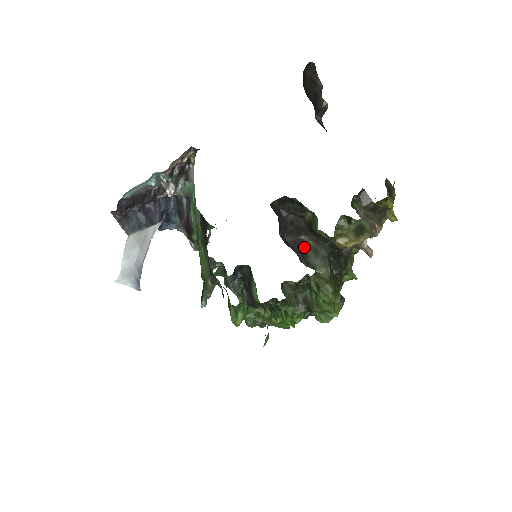
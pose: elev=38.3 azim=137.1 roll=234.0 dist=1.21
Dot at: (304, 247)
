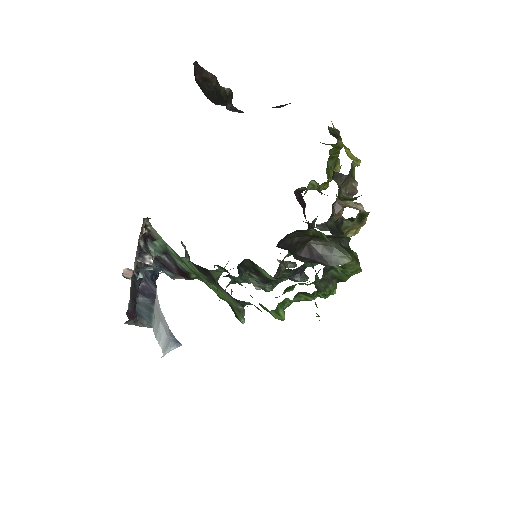
Dot at: (316, 250)
